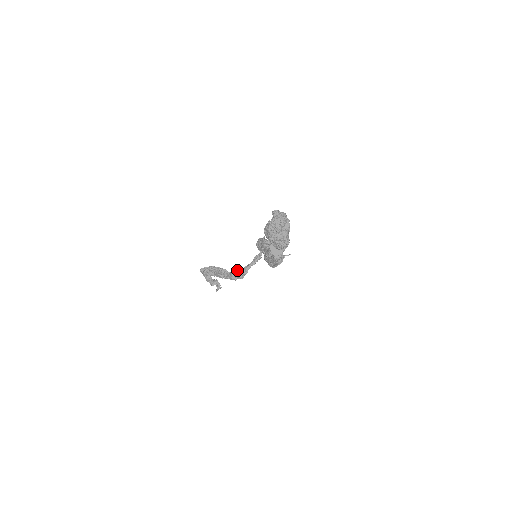
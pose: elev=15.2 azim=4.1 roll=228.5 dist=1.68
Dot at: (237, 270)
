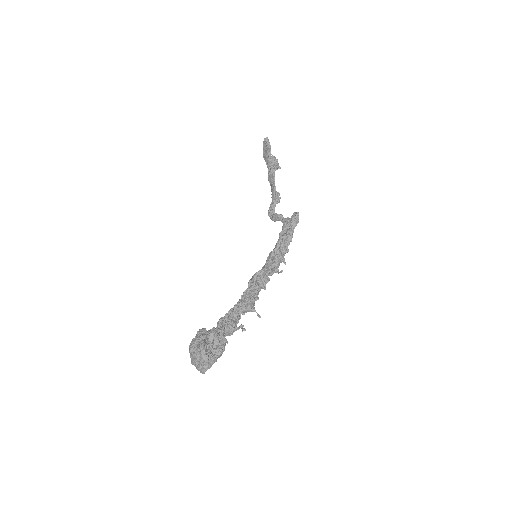
Dot at: (277, 198)
